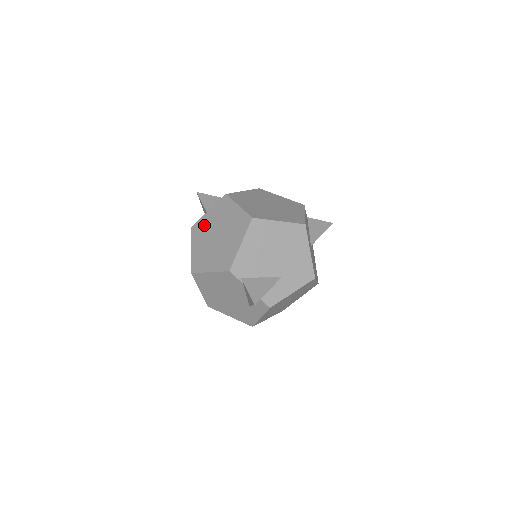
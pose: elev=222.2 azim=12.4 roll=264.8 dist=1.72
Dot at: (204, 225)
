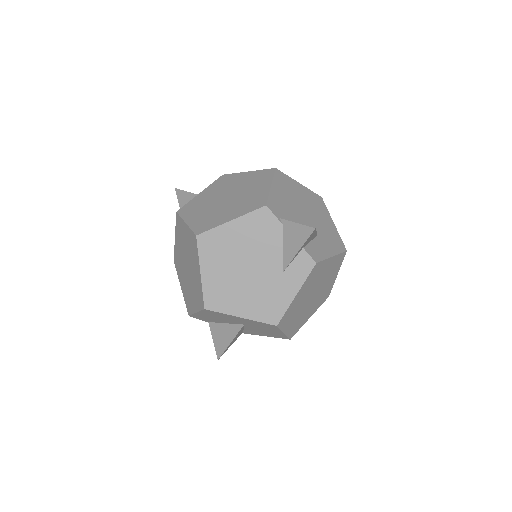
Dot at: (199, 201)
